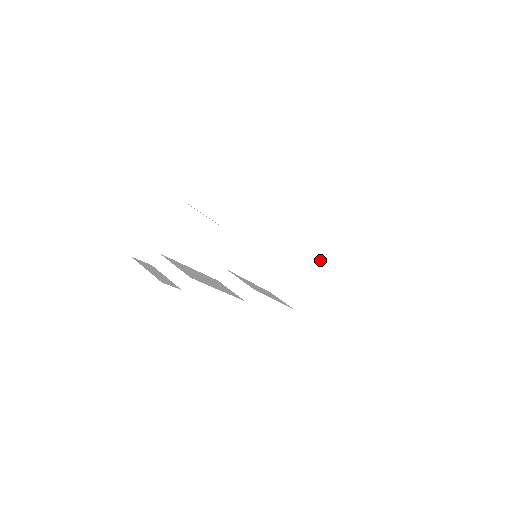
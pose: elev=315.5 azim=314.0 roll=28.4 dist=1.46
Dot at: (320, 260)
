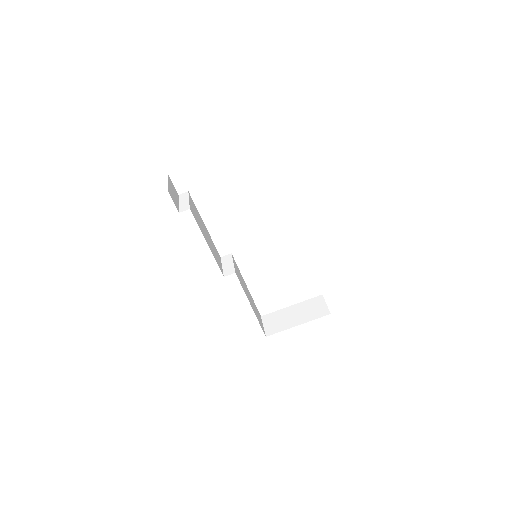
Dot at: (312, 315)
